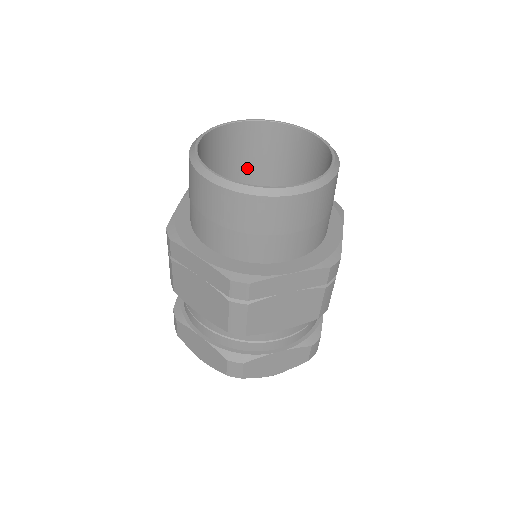
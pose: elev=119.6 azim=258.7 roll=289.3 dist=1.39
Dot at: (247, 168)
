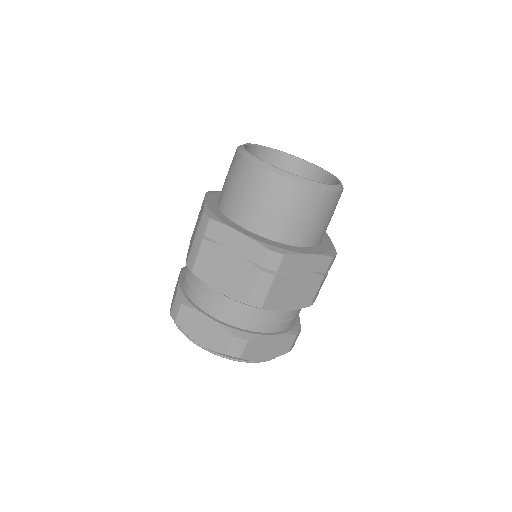
Dot at: occluded
